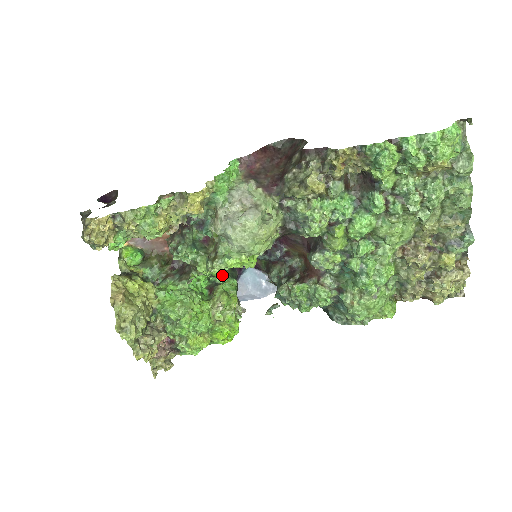
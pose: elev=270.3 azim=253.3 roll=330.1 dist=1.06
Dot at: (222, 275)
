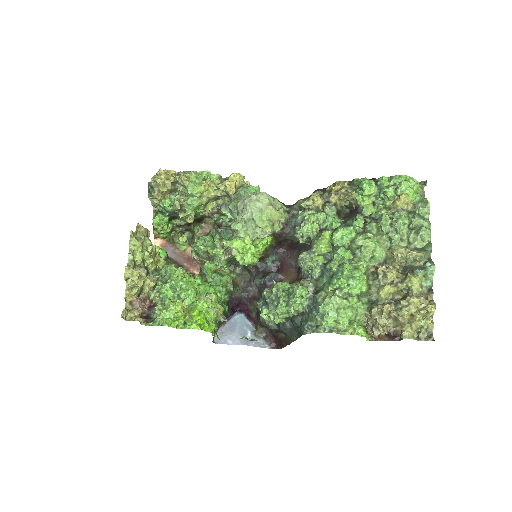
Dot at: (218, 300)
